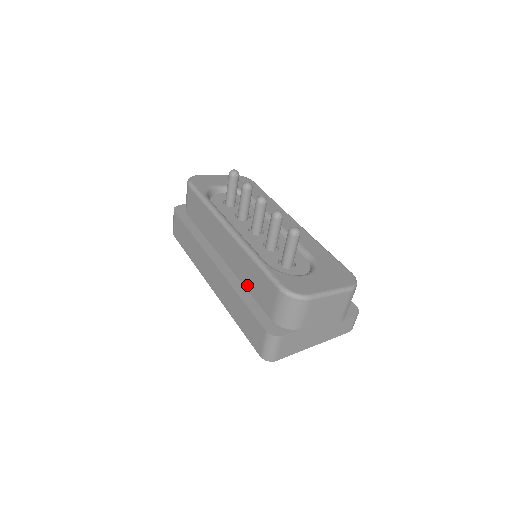
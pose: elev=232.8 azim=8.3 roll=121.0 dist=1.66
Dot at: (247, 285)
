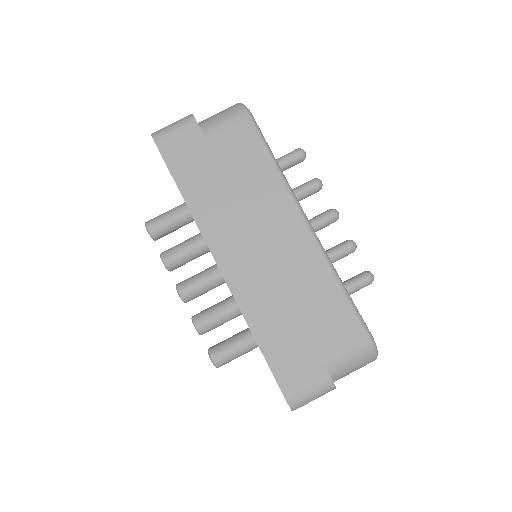
Dot at: (299, 302)
